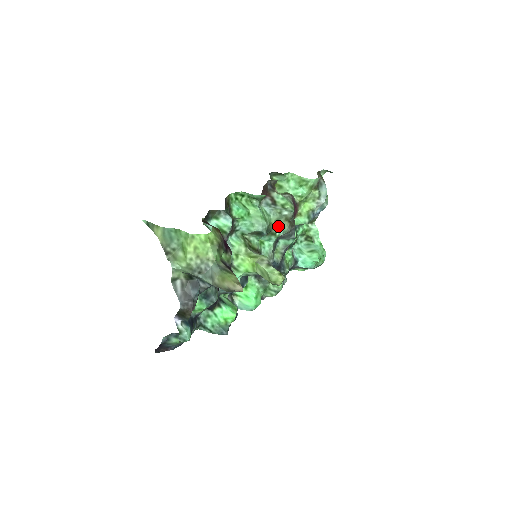
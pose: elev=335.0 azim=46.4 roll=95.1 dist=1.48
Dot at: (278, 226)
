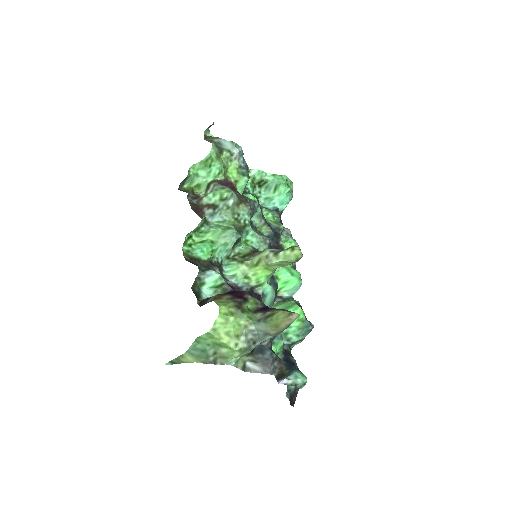
Dot at: (240, 217)
